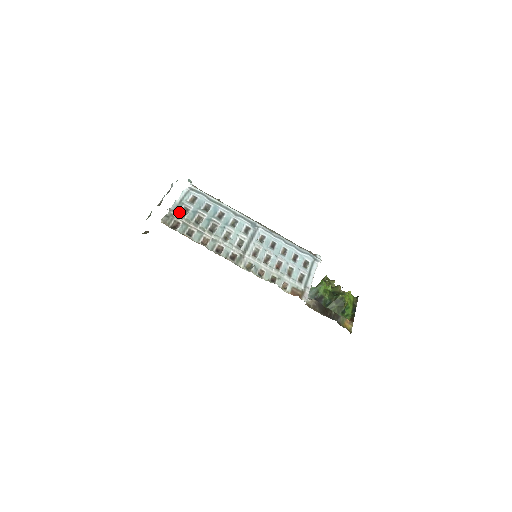
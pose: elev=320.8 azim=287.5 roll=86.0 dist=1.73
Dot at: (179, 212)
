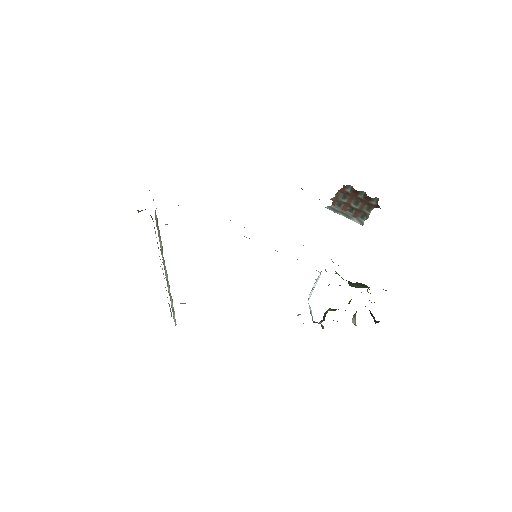
Dot at: occluded
